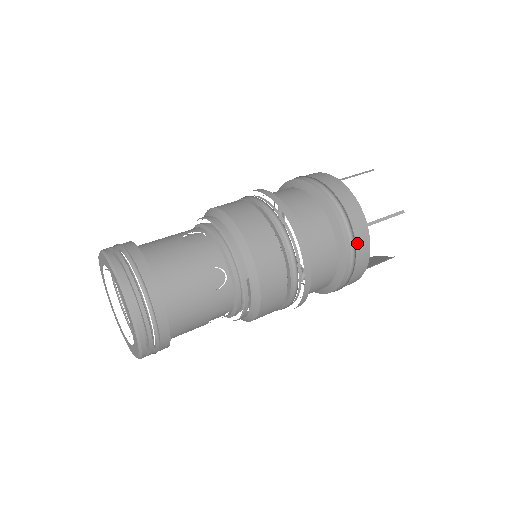
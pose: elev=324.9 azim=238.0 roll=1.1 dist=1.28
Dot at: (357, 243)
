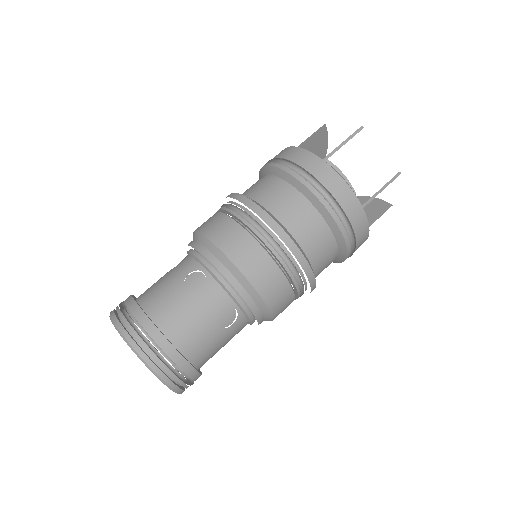
Dot at: occluded
